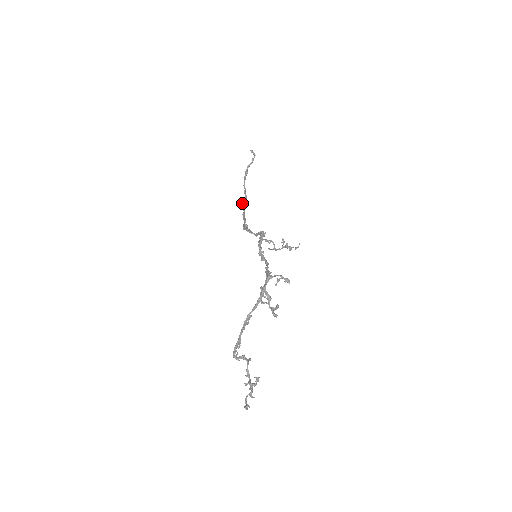
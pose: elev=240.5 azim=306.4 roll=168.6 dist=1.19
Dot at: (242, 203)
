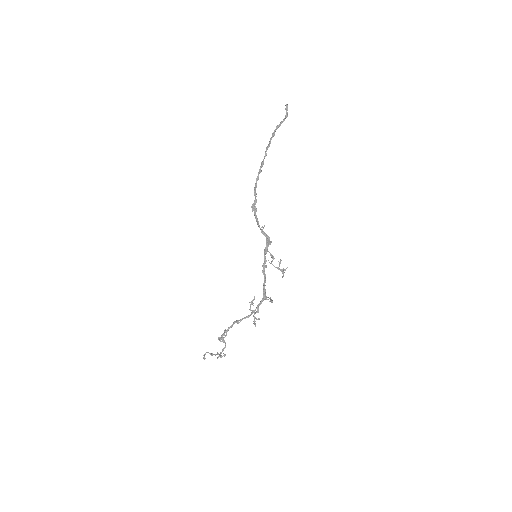
Dot at: (258, 173)
